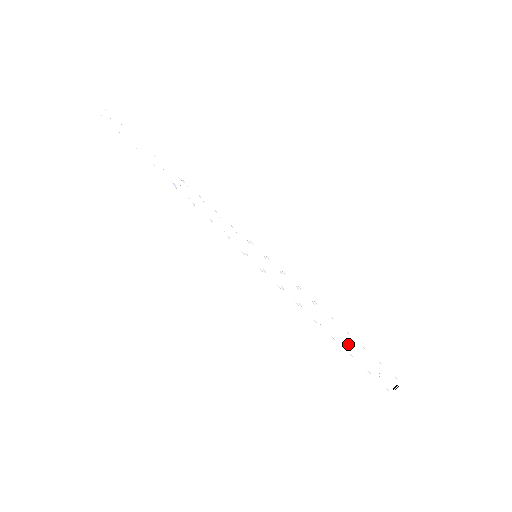
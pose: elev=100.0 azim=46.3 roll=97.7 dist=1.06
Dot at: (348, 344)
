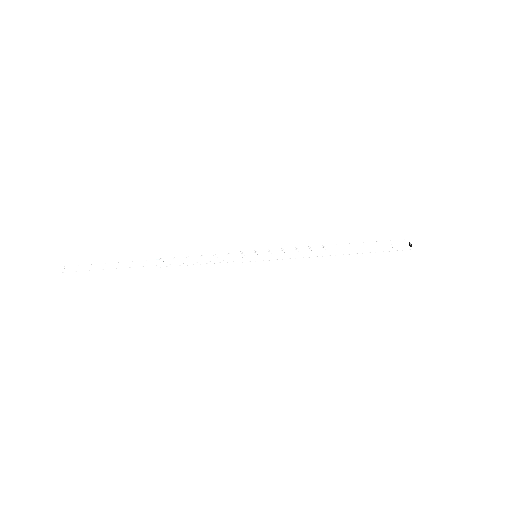
Dot at: (361, 250)
